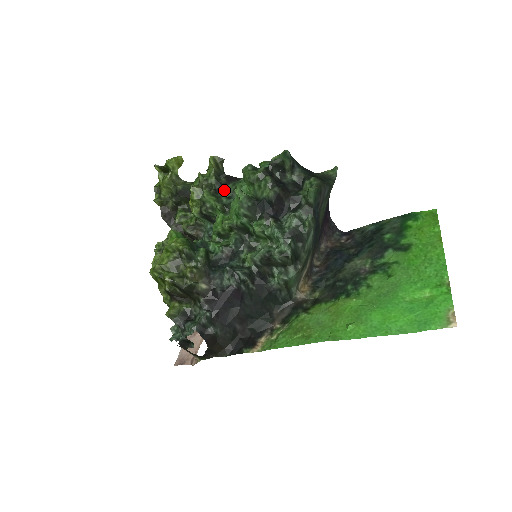
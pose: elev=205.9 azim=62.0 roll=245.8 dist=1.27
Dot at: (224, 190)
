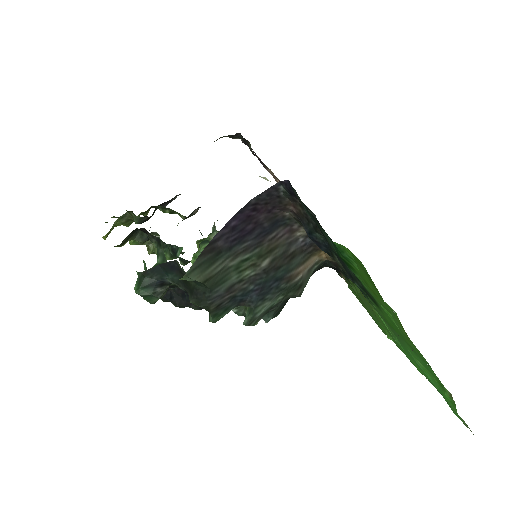
Dot at: occluded
